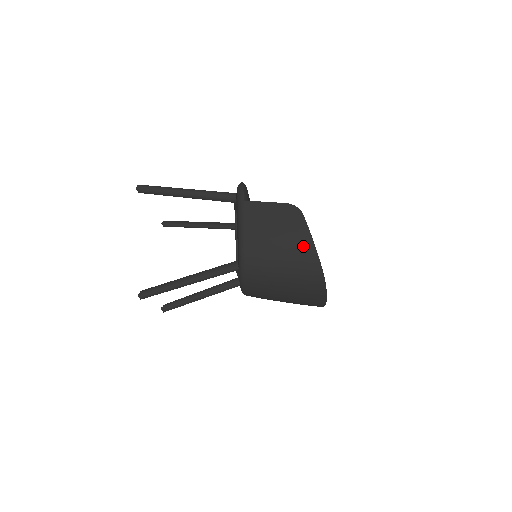
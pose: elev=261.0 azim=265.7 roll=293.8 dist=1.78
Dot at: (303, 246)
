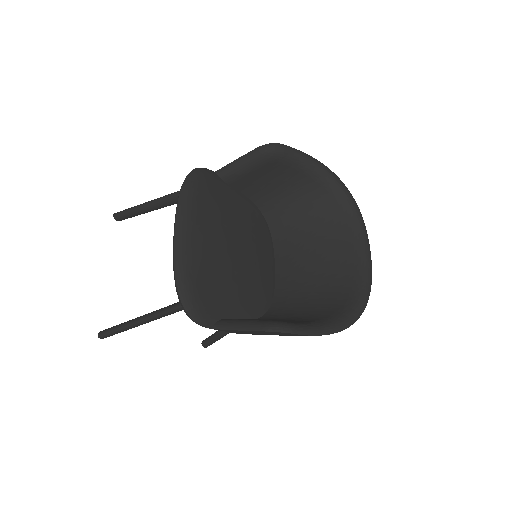
Dot at: occluded
